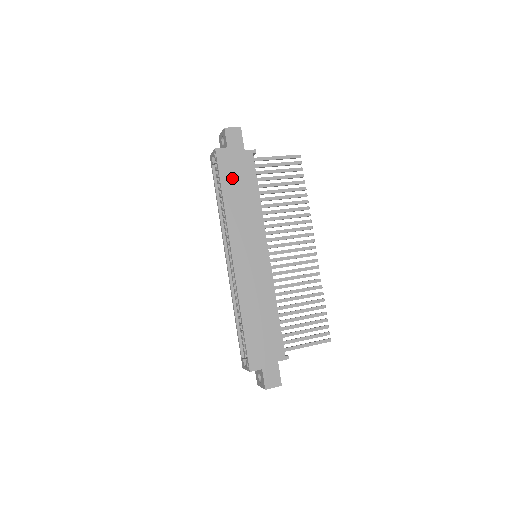
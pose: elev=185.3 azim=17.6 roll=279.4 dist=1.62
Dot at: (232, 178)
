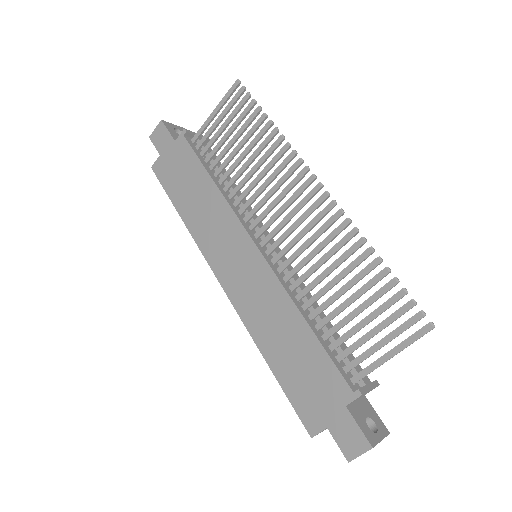
Dot at: (178, 185)
